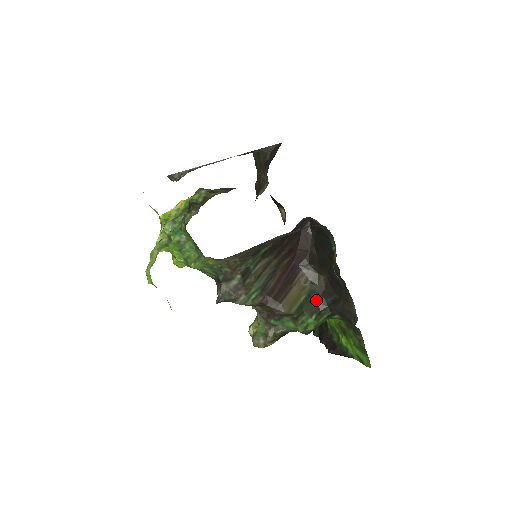
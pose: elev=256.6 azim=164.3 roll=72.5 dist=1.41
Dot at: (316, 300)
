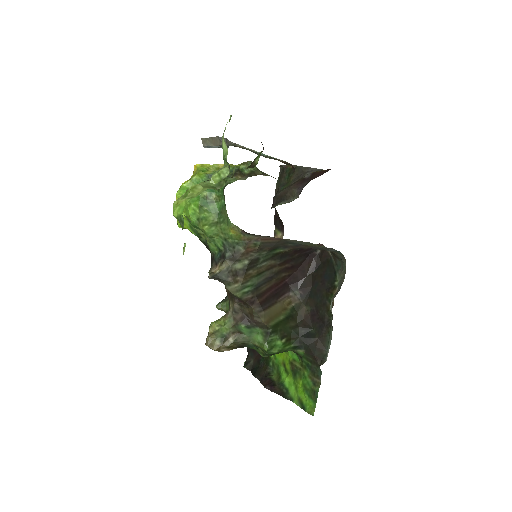
Dot at: (291, 326)
